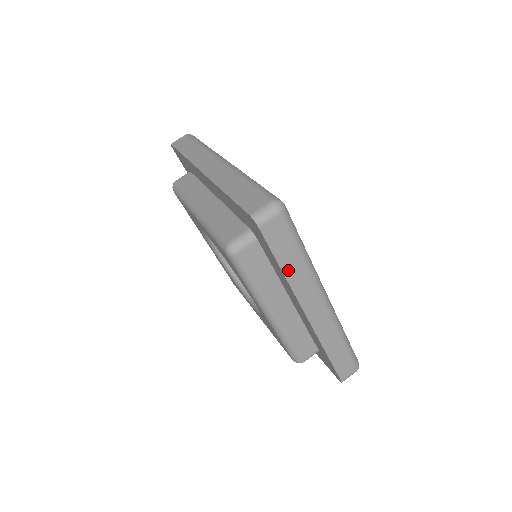
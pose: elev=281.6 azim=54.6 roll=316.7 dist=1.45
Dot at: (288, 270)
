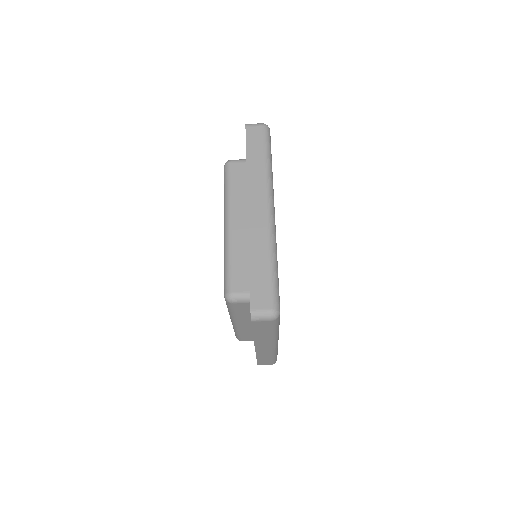
Dot at: (258, 335)
